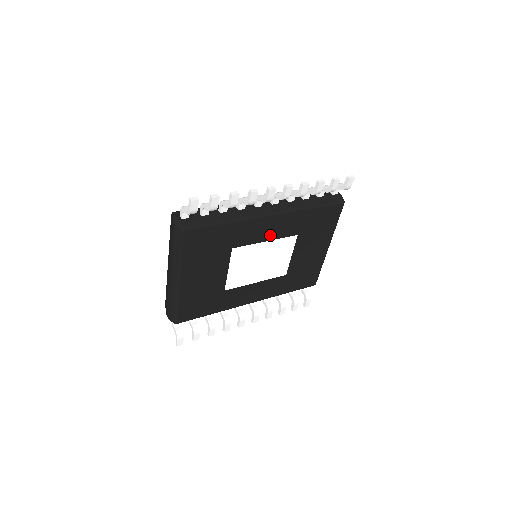
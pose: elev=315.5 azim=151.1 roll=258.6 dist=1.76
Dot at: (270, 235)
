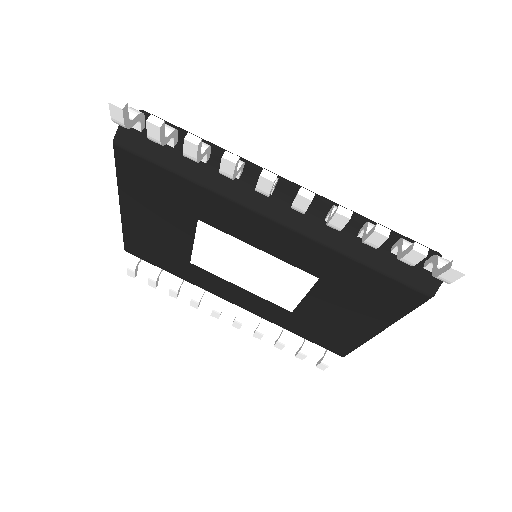
Dot at: (266, 245)
